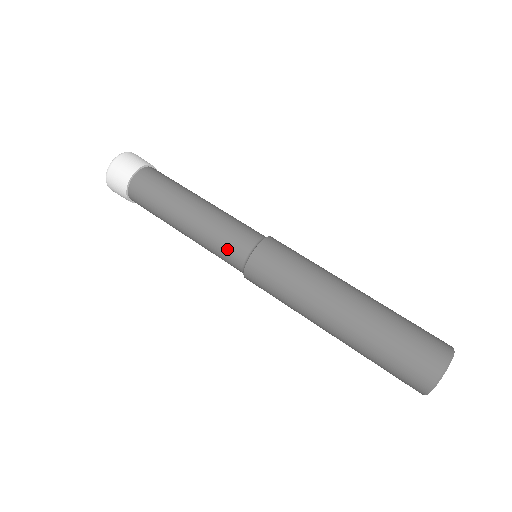
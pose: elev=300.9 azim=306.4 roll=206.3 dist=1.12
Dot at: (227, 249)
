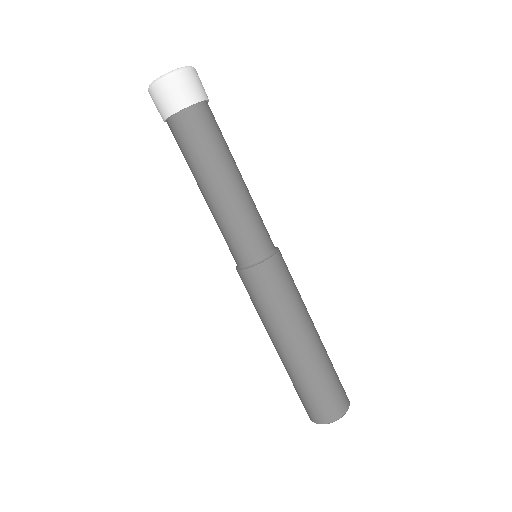
Dot at: (241, 243)
